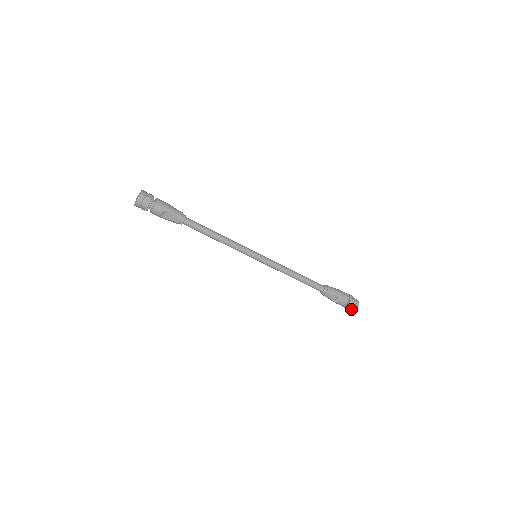
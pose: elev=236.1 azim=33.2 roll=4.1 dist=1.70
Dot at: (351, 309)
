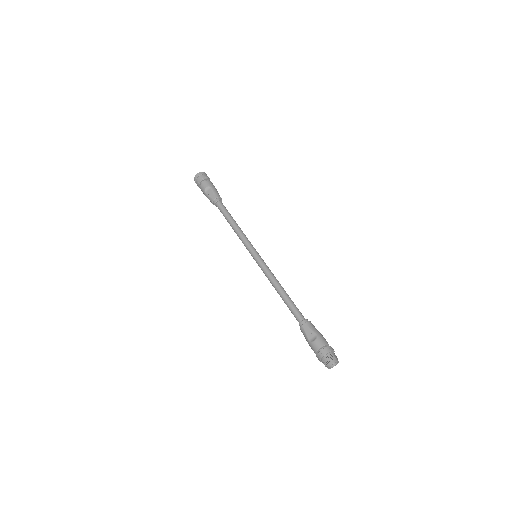
Dot at: (325, 363)
